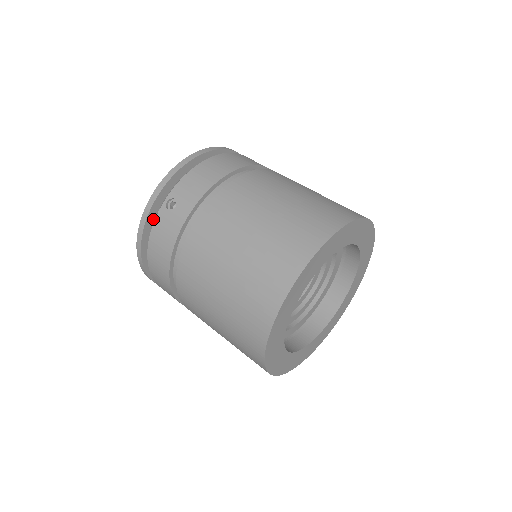
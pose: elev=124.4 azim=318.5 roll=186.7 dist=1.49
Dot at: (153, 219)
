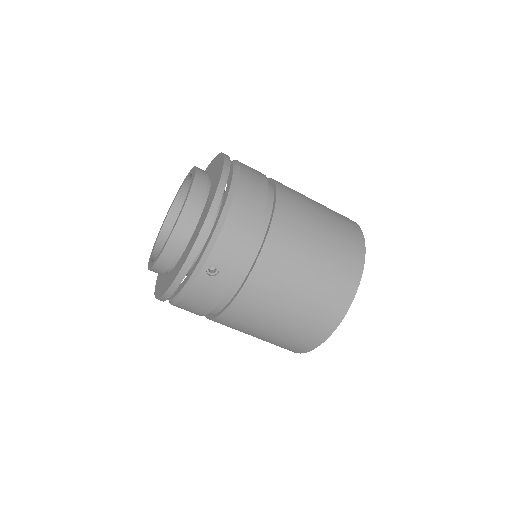
Dot at: occluded
